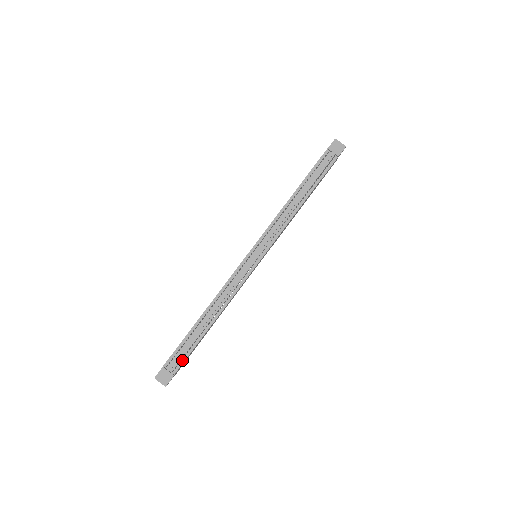
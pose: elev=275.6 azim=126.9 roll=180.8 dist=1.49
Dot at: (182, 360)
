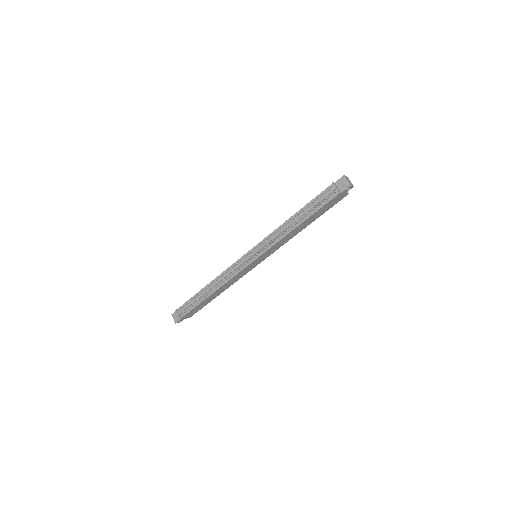
Dot at: (188, 311)
